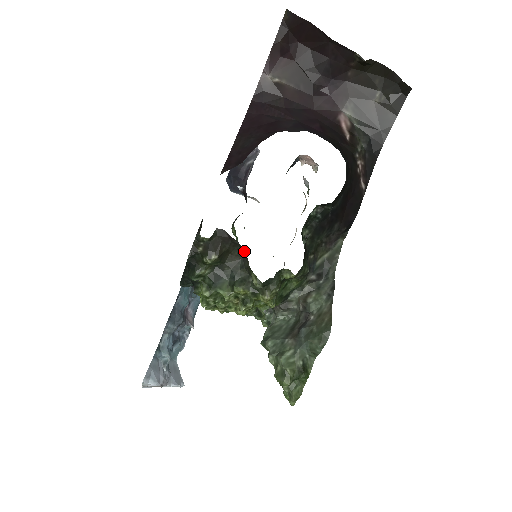
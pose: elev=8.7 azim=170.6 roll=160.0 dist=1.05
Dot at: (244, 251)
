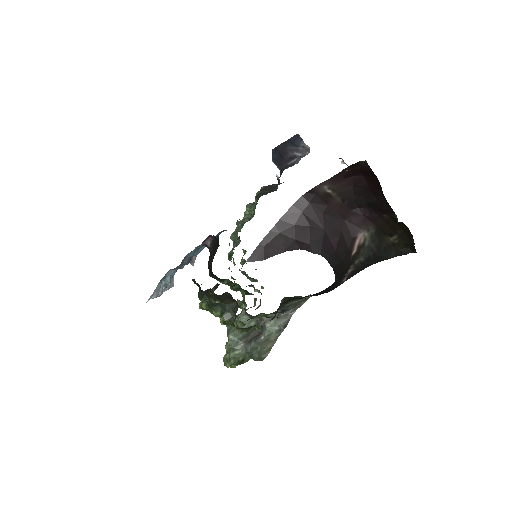
Dot at: (237, 309)
